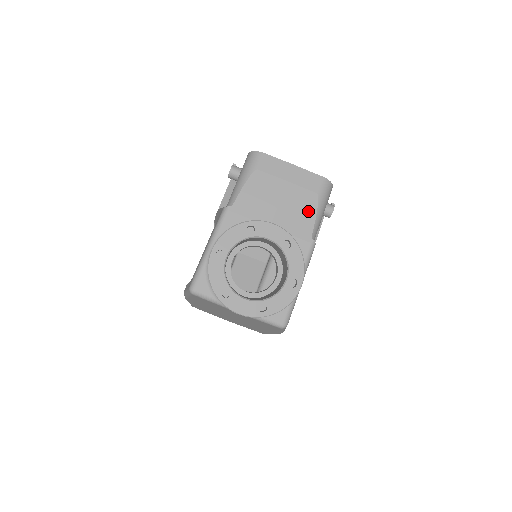
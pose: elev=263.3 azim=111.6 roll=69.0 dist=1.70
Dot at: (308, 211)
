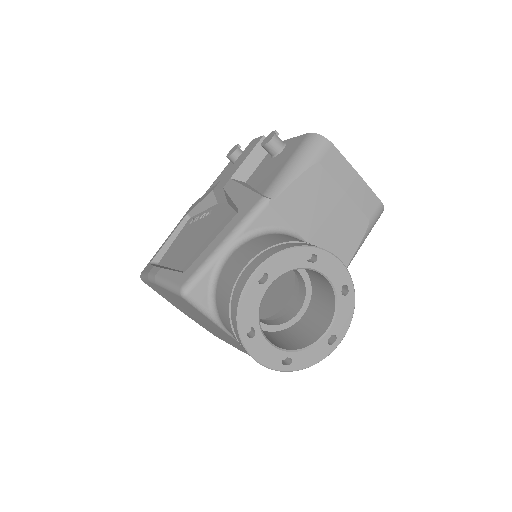
Dot at: (353, 238)
